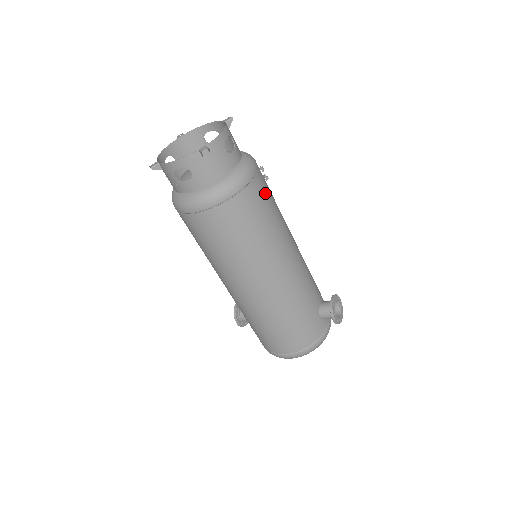
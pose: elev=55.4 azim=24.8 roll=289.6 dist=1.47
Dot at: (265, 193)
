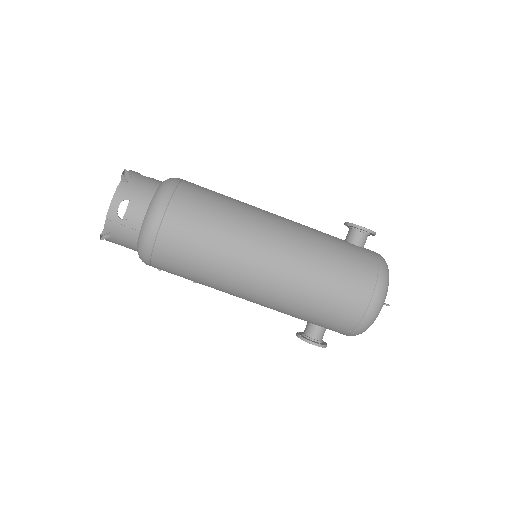
Dot at: occluded
